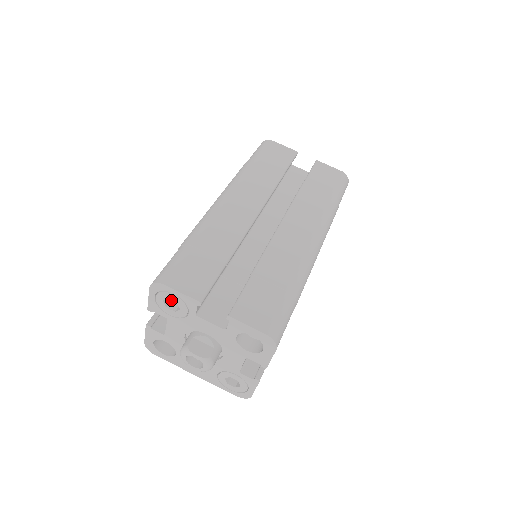
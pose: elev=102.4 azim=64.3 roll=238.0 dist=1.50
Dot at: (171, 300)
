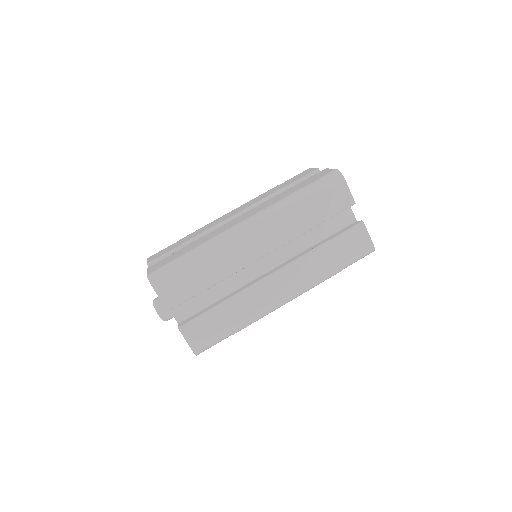
Dot at: occluded
